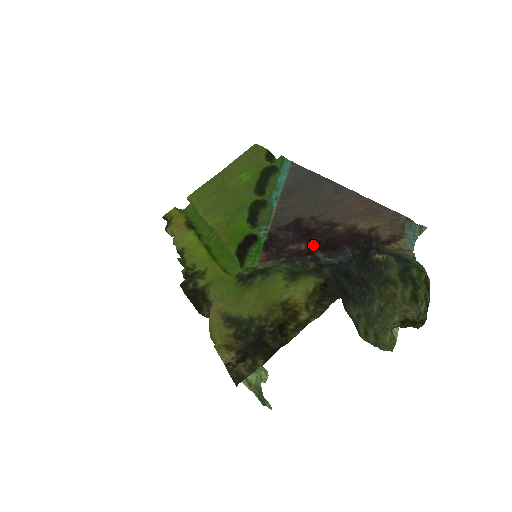
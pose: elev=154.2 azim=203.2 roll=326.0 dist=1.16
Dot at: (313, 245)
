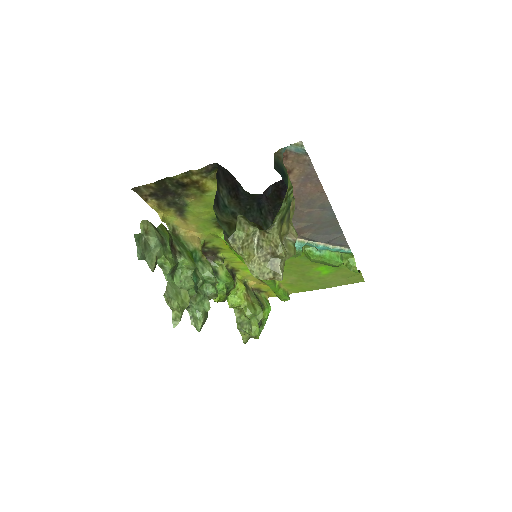
Dot at: occluded
